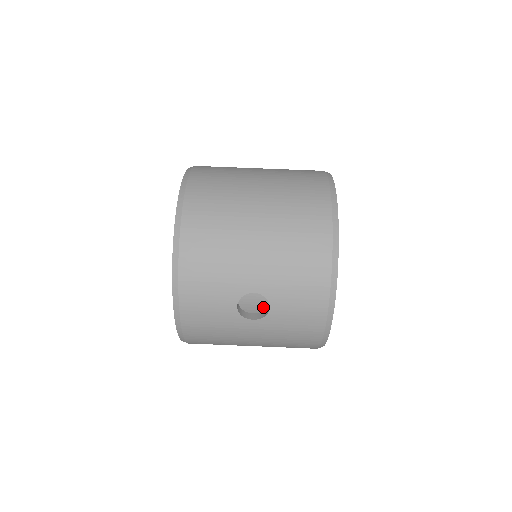
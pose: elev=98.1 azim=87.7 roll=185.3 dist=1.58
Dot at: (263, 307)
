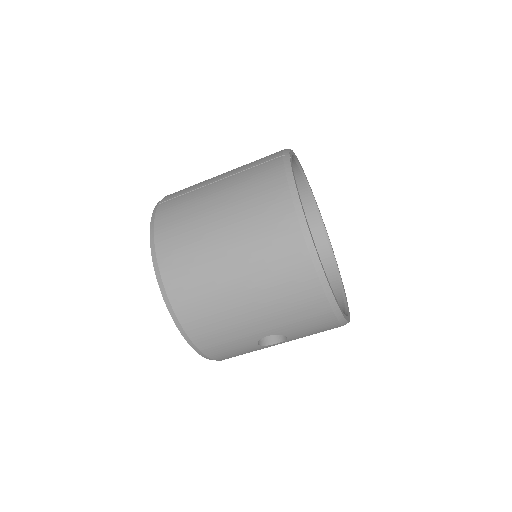
Dot at: occluded
